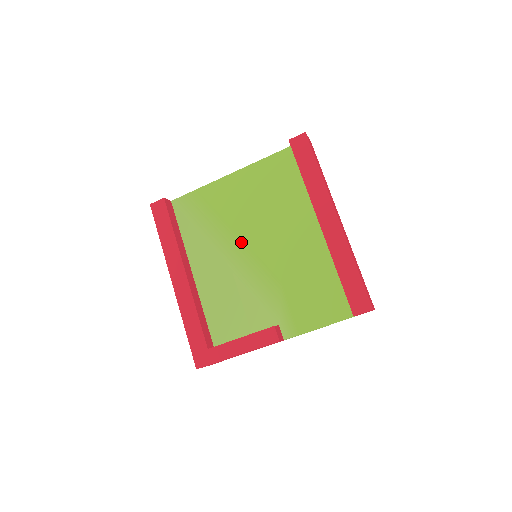
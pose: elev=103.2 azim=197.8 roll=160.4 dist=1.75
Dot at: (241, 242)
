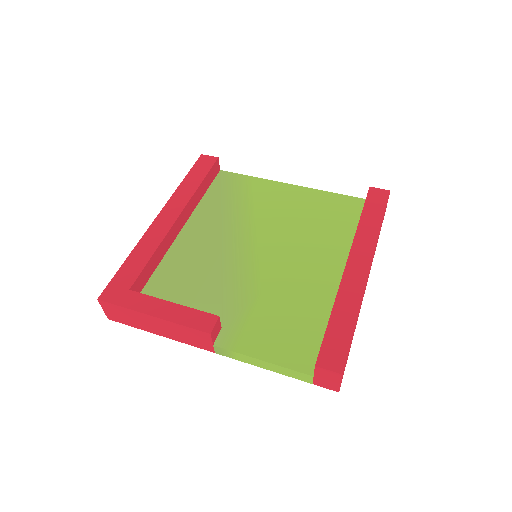
Dot at: (253, 235)
